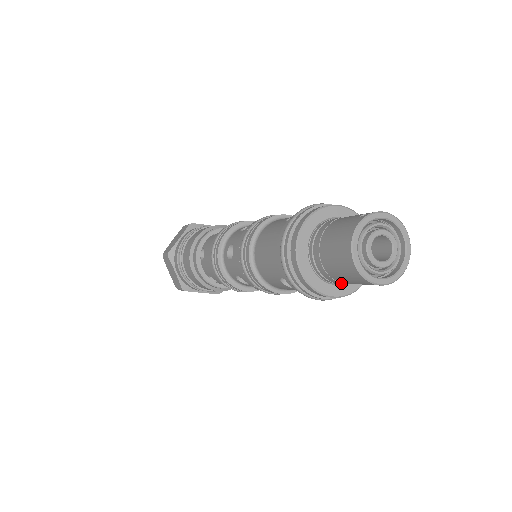
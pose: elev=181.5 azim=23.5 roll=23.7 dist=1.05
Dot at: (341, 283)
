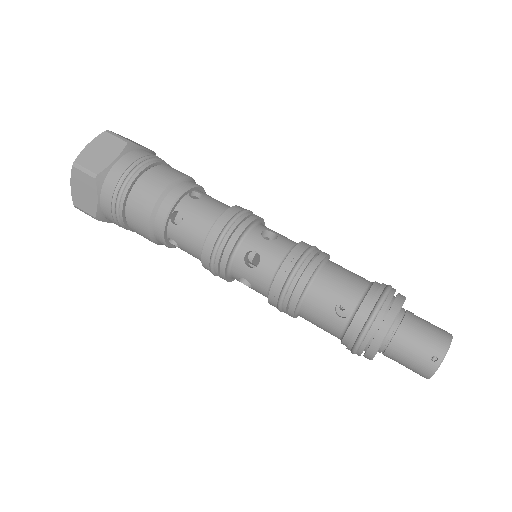
Dot at: occluded
